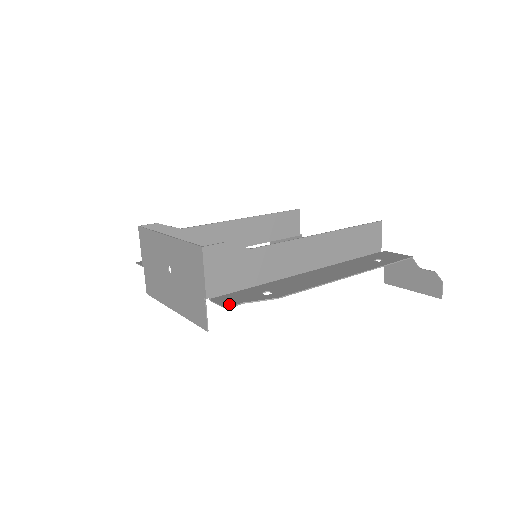
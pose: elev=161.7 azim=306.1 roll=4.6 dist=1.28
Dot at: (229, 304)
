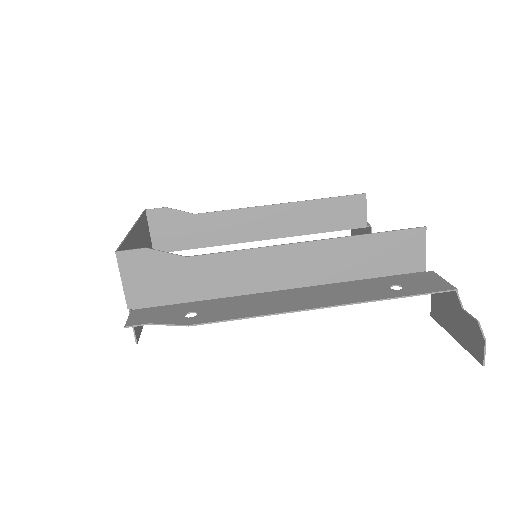
Dot at: (134, 322)
